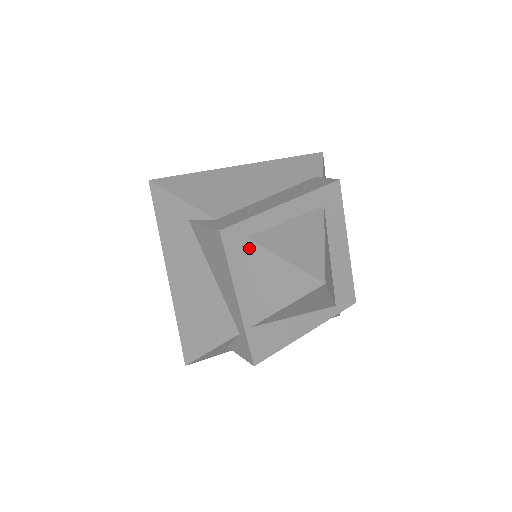
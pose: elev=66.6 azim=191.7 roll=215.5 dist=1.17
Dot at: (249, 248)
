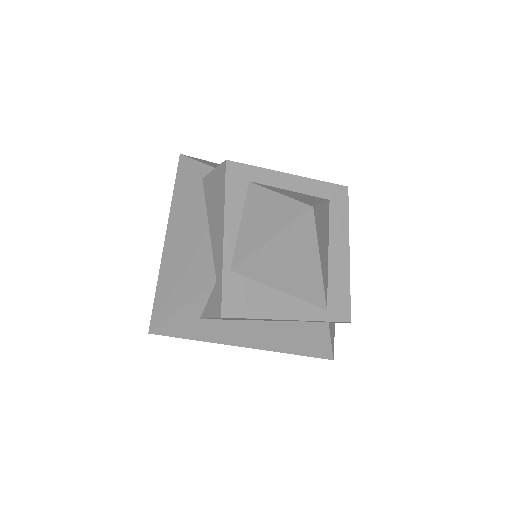
Dot at: (249, 190)
